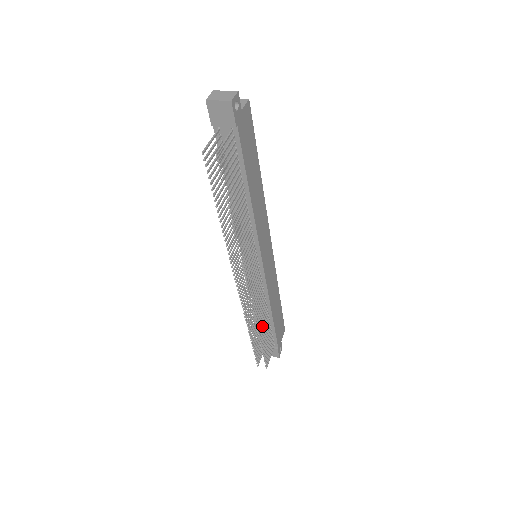
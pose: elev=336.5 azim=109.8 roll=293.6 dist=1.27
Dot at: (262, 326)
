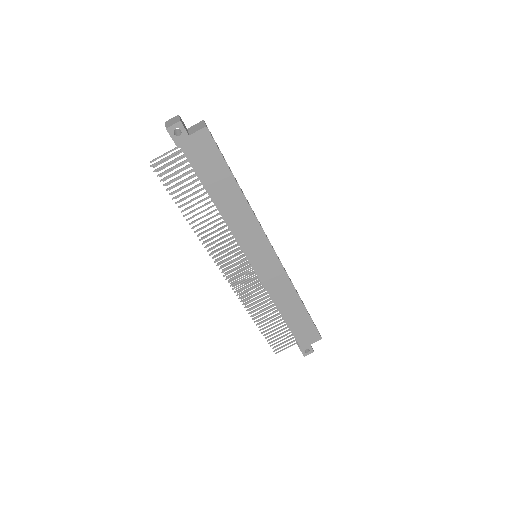
Dot at: (264, 316)
